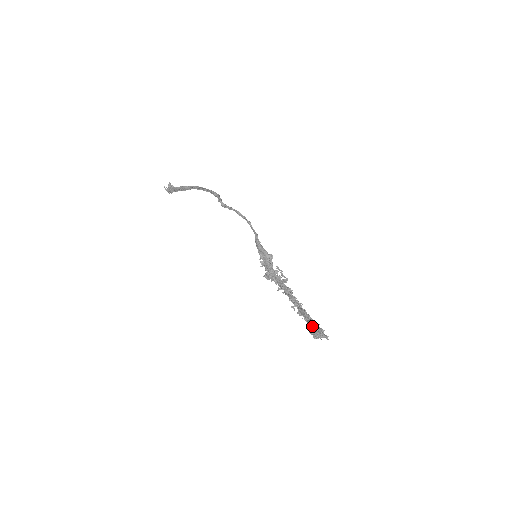
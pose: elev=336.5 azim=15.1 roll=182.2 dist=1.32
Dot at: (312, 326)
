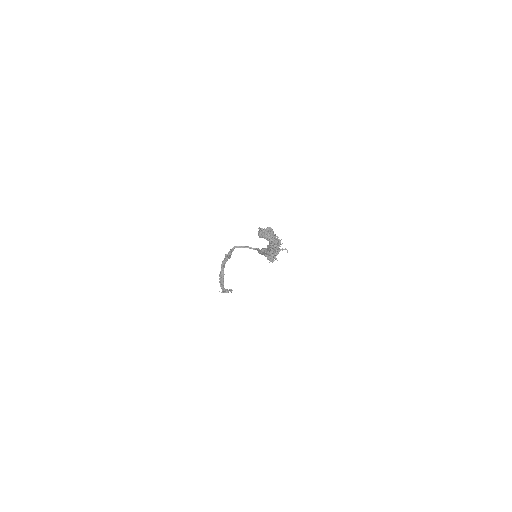
Dot at: (258, 233)
